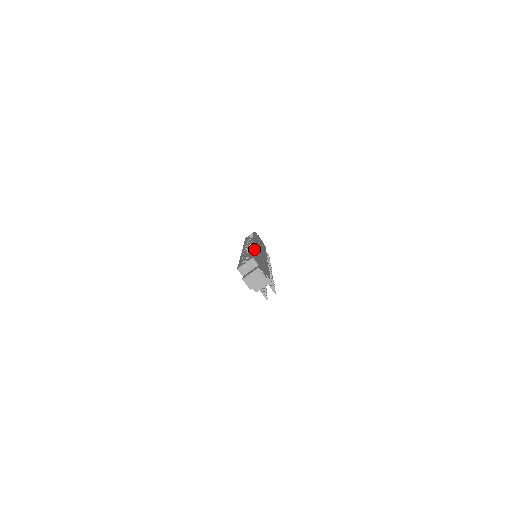
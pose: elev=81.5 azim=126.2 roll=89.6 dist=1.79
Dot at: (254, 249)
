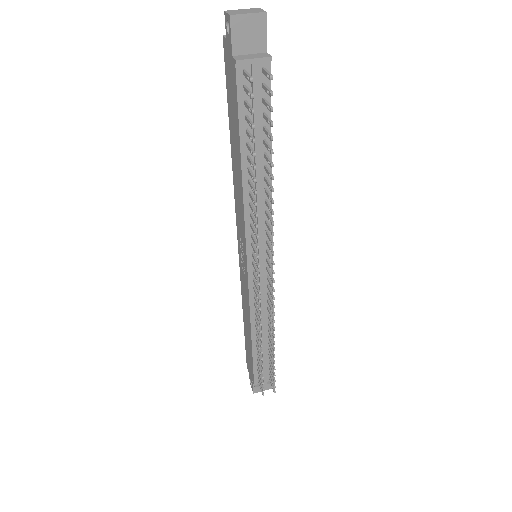
Dot at: occluded
